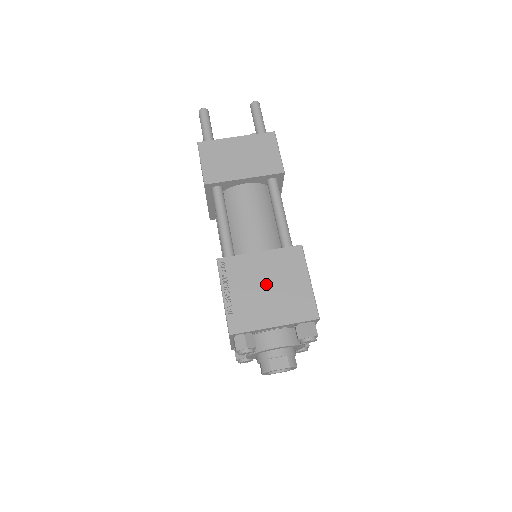
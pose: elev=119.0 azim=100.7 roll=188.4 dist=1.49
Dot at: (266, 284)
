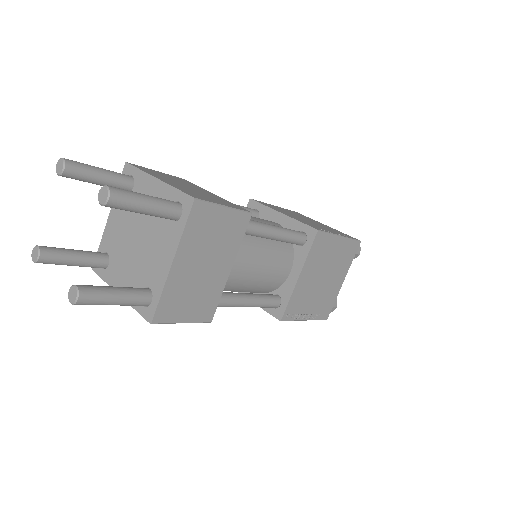
Dot at: (321, 279)
